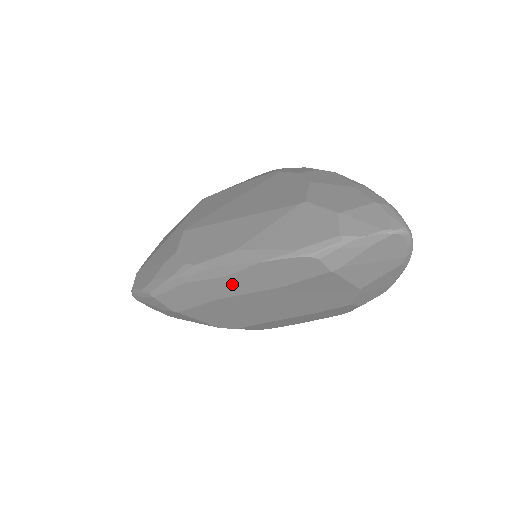
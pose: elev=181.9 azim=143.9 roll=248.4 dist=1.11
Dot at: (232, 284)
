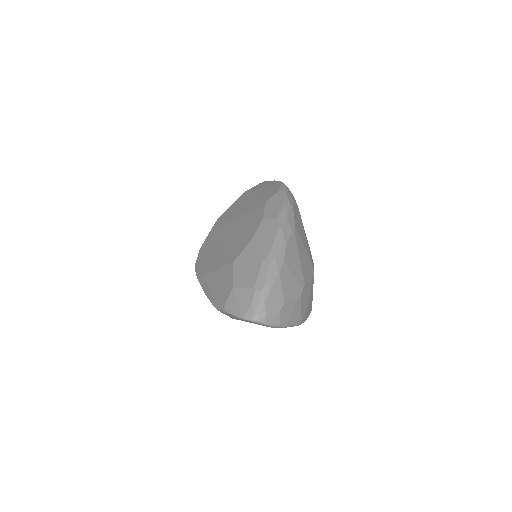
Dot at: occluded
